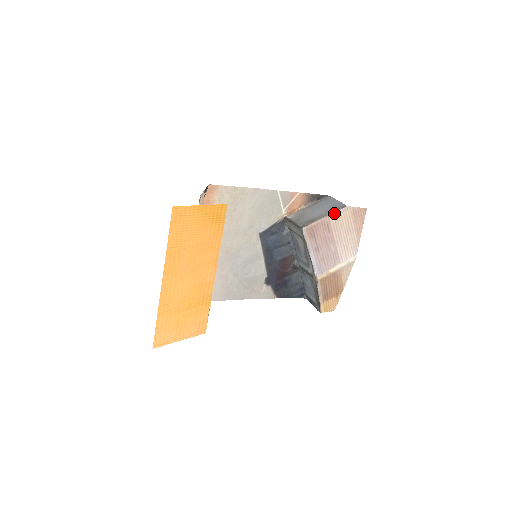
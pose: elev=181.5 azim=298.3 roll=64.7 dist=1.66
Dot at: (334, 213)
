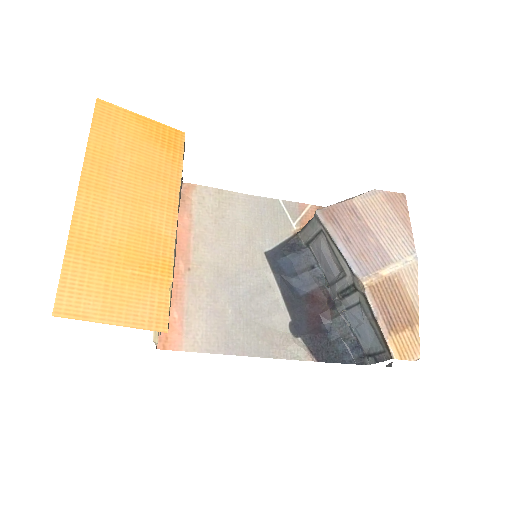
Dot at: (357, 196)
